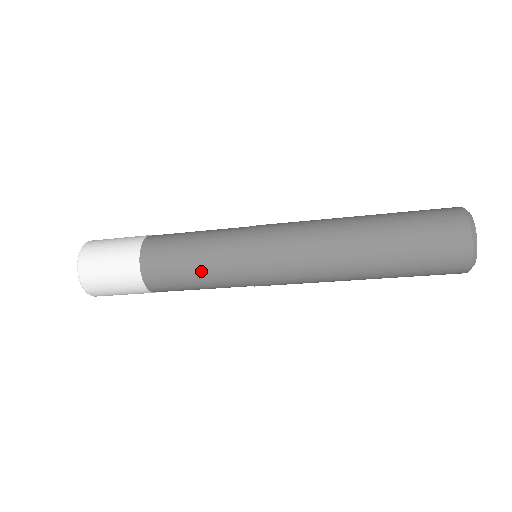
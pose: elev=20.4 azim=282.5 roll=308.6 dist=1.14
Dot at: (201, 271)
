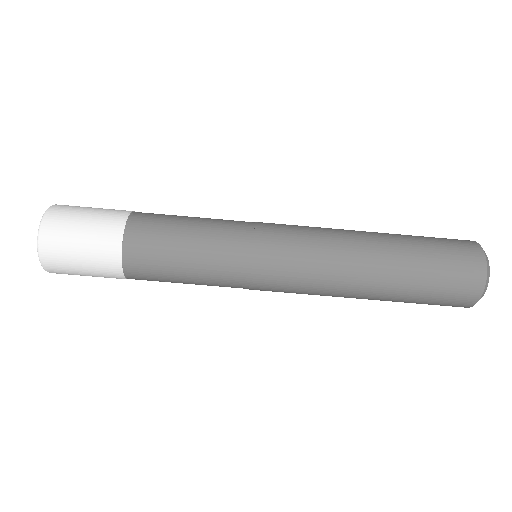
Dot at: (198, 247)
